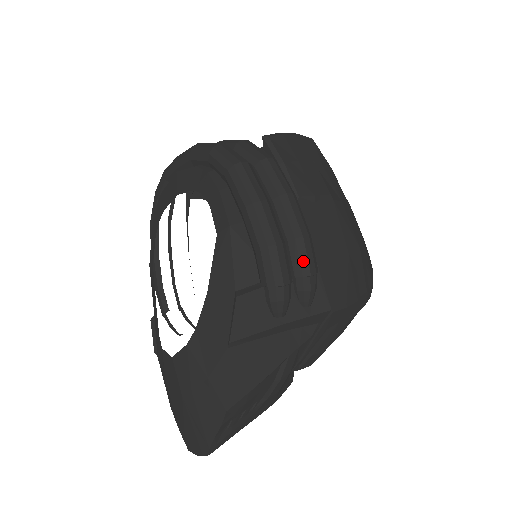
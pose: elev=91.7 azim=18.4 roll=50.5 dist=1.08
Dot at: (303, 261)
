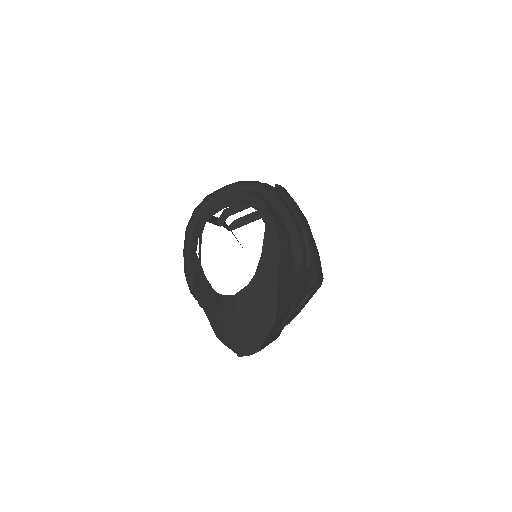
Dot at: (310, 244)
